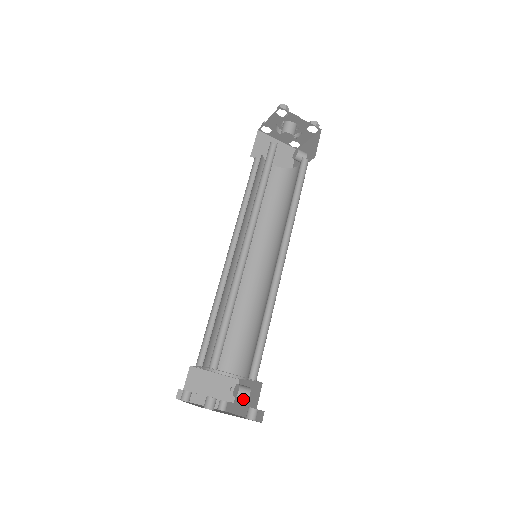
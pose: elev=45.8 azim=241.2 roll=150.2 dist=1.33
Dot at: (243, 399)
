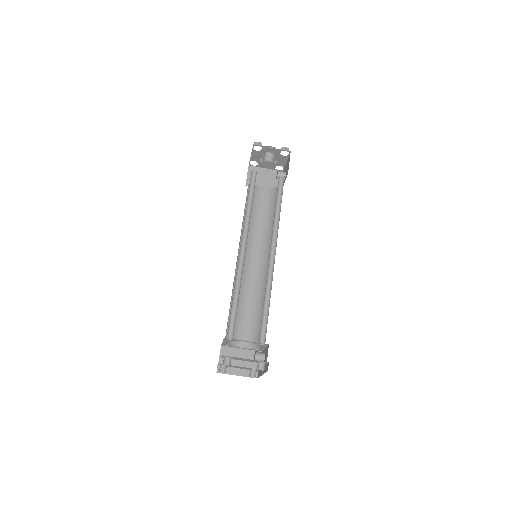
Dot at: occluded
